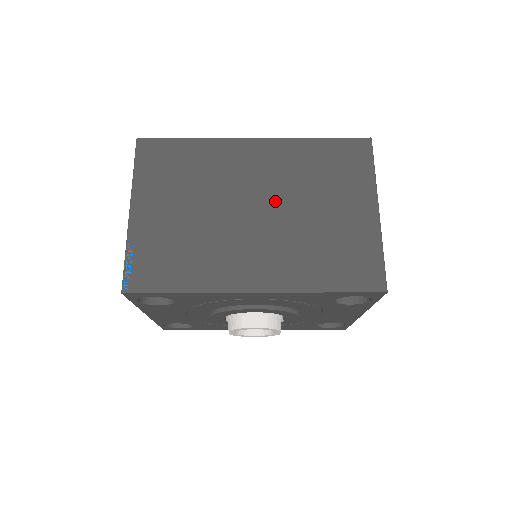
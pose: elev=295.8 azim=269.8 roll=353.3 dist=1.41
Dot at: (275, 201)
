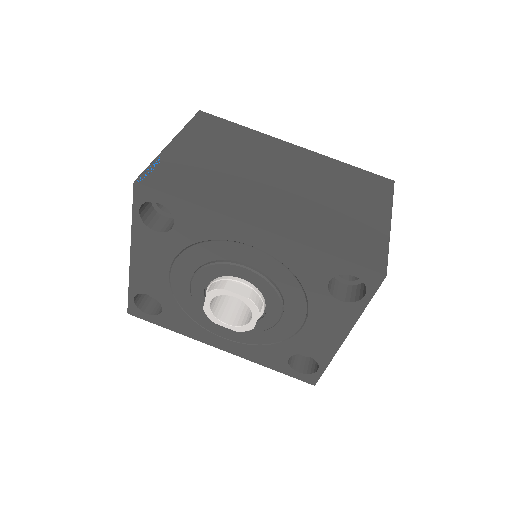
Dot at: (300, 183)
